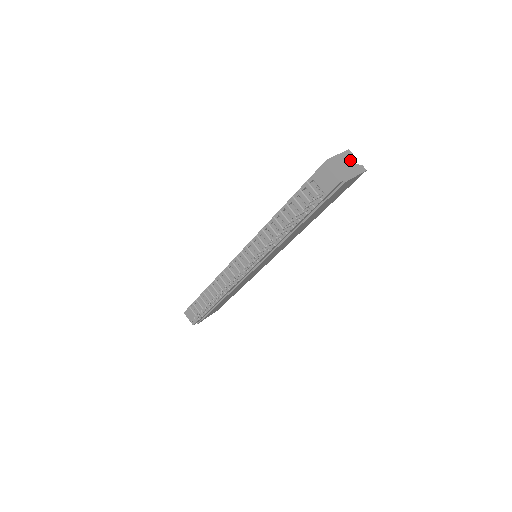
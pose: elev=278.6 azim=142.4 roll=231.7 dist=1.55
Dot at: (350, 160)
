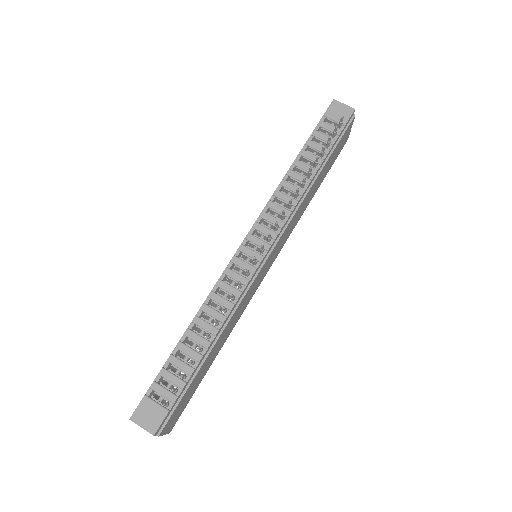
Dot at: occluded
